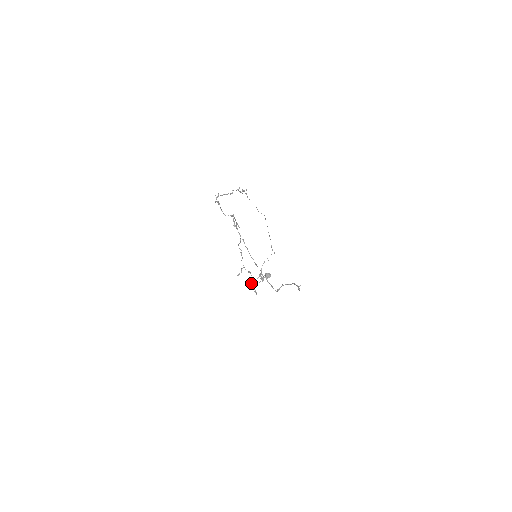
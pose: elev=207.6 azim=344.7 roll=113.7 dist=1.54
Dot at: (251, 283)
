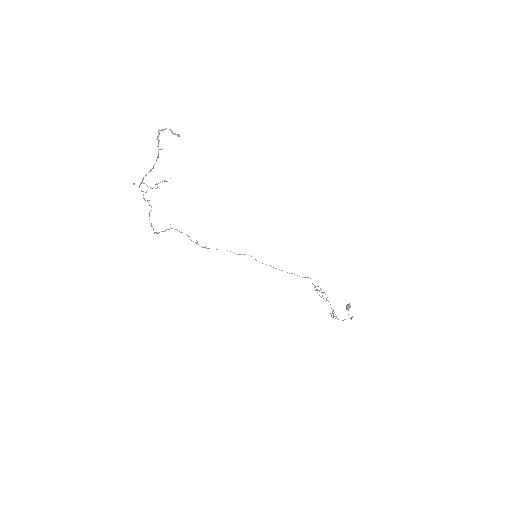
Dot at: occluded
